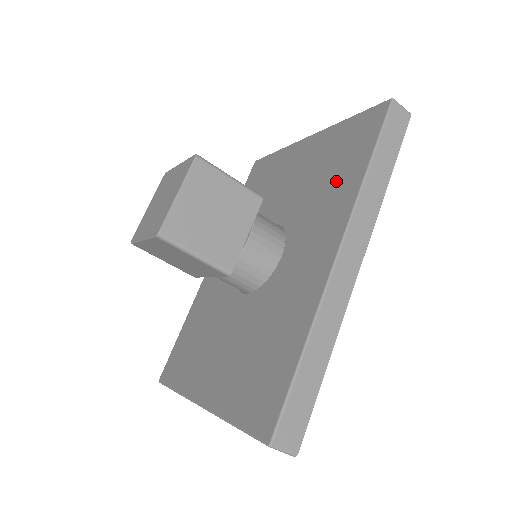
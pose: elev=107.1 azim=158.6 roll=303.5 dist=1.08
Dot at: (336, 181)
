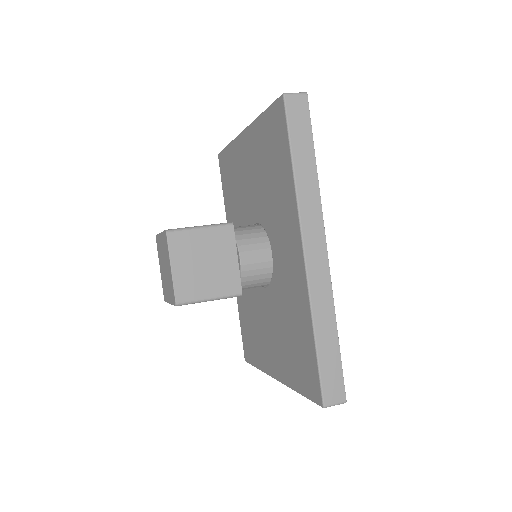
Dot at: (278, 183)
